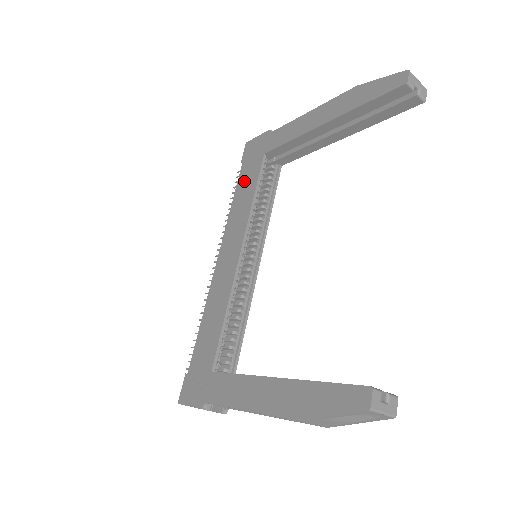
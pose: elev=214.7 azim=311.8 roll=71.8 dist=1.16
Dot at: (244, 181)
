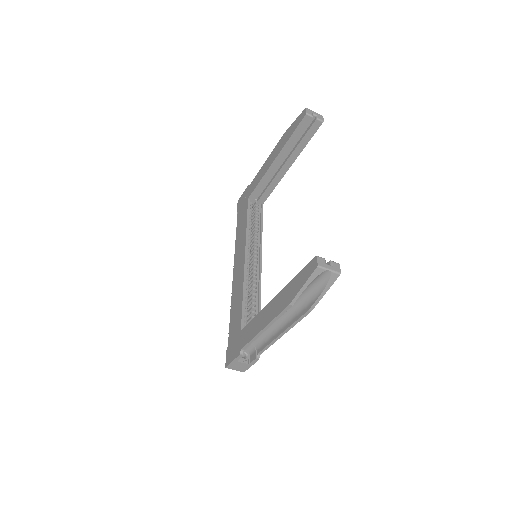
Dot at: (240, 220)
